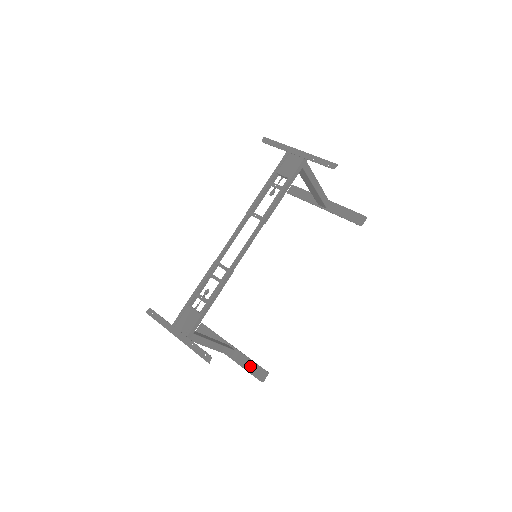
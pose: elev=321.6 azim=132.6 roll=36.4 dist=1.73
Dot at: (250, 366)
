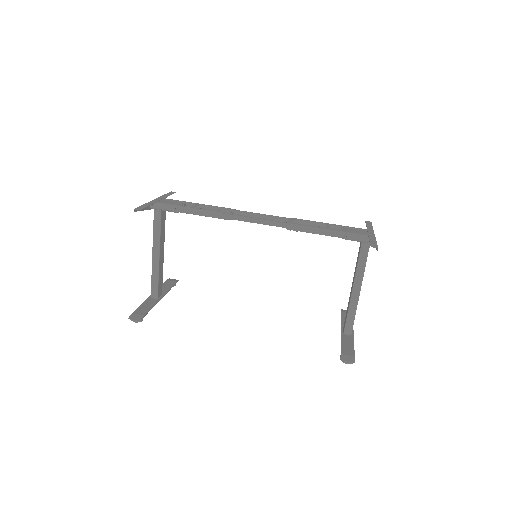
Dot at: (144, 308)
